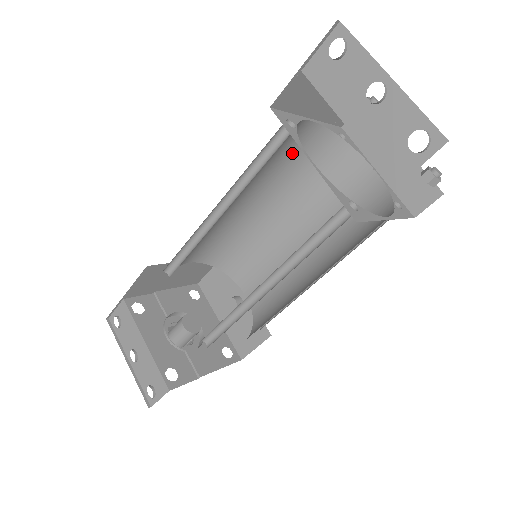
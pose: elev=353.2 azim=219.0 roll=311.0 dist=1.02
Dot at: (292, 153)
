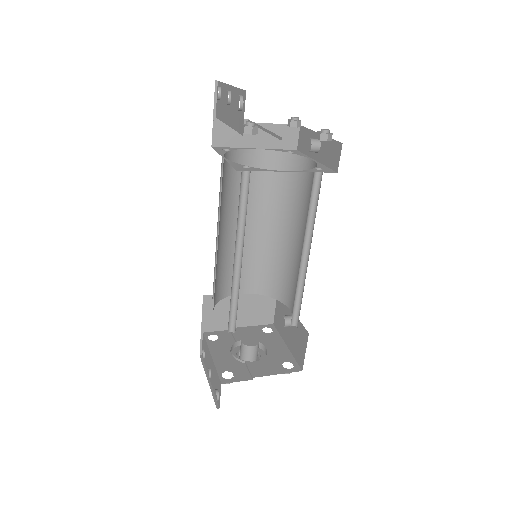
Dot at: (261, 178)
